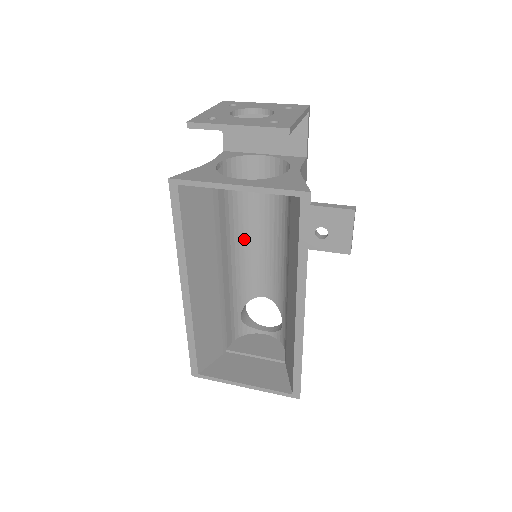
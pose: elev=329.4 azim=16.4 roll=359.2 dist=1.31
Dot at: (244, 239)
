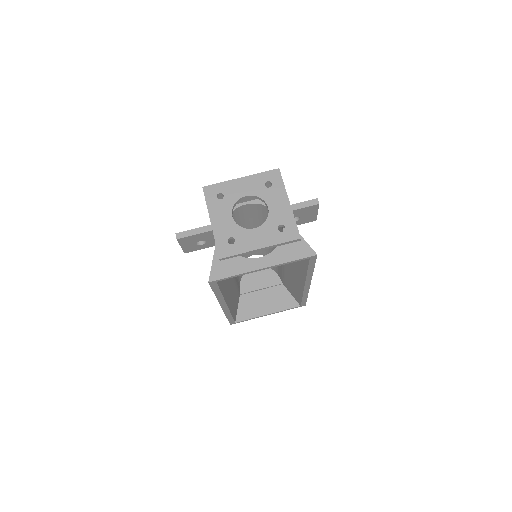
Dot at: occluded
